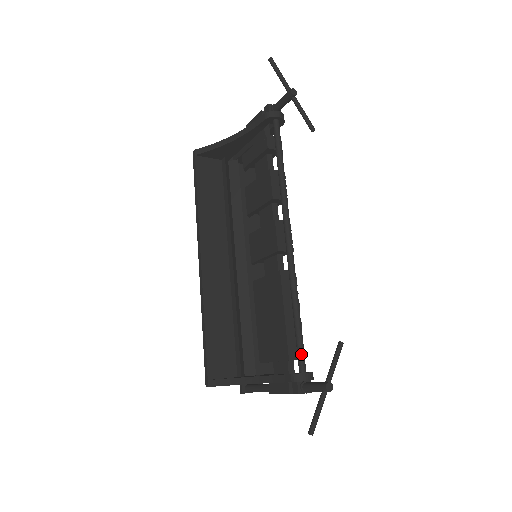
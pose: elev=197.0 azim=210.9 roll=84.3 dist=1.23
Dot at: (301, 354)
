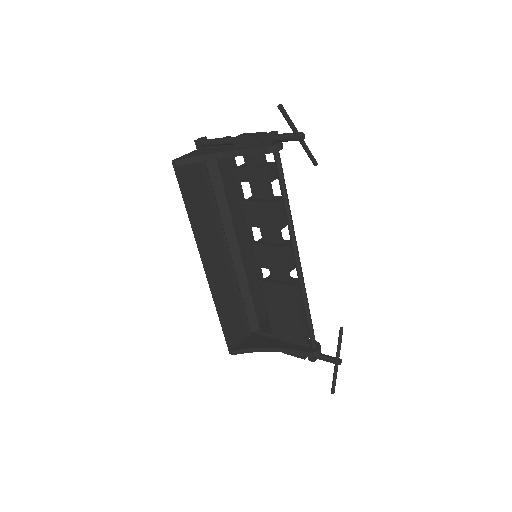
Dot at: (313, 338)
